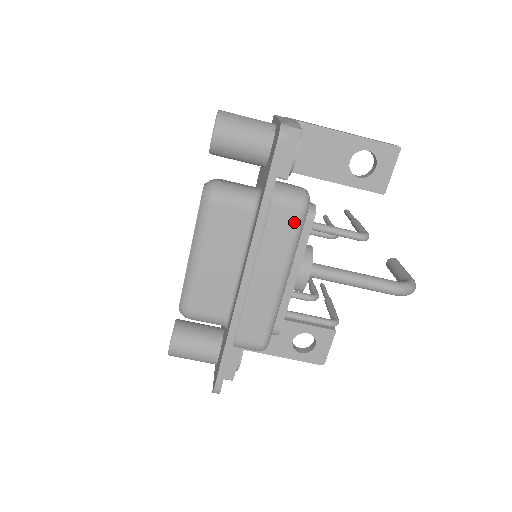
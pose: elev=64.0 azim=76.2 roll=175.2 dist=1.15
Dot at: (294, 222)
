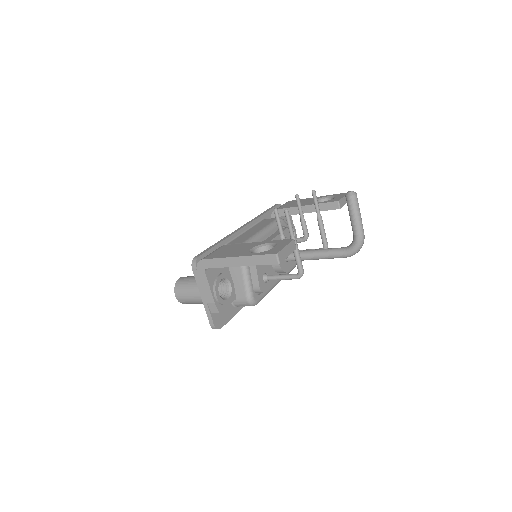
Dot at: occluded
